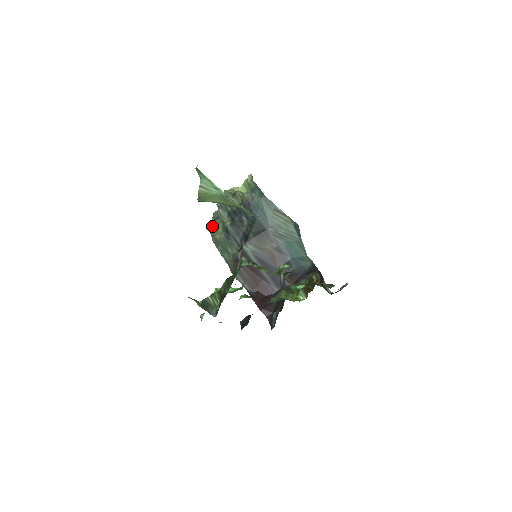
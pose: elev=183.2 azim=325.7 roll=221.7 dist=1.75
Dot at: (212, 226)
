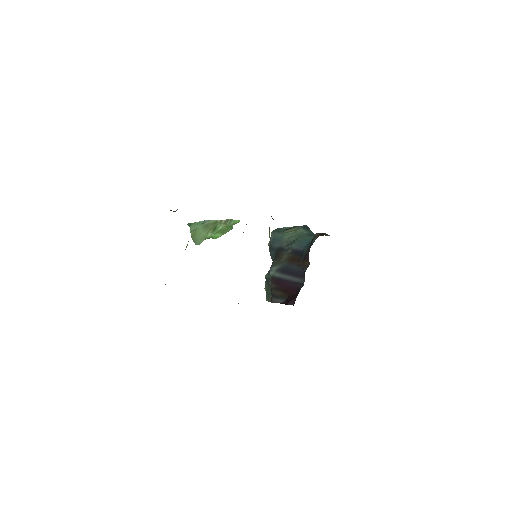
Dot at: occluded
